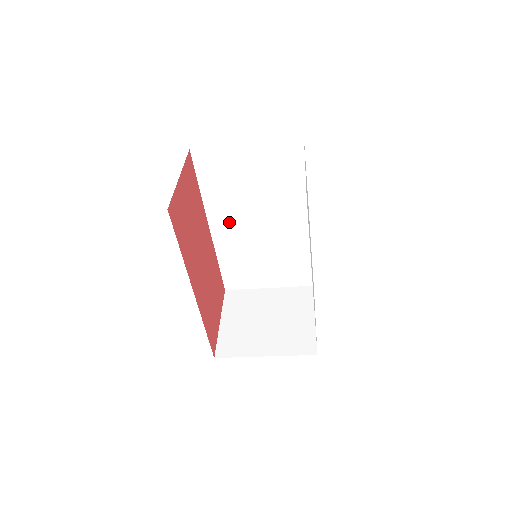
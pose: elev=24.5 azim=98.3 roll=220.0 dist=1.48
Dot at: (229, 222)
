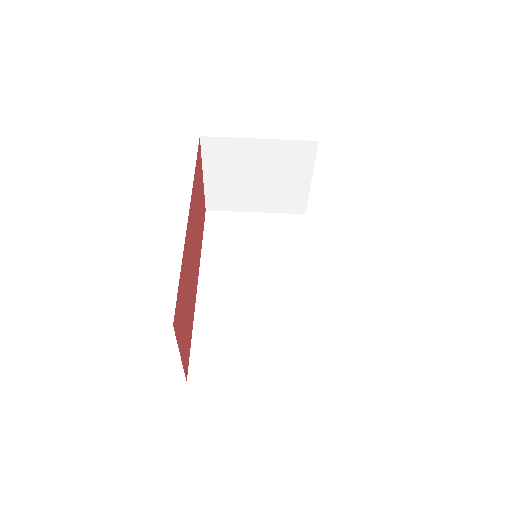
Dot at: (222, 280)
